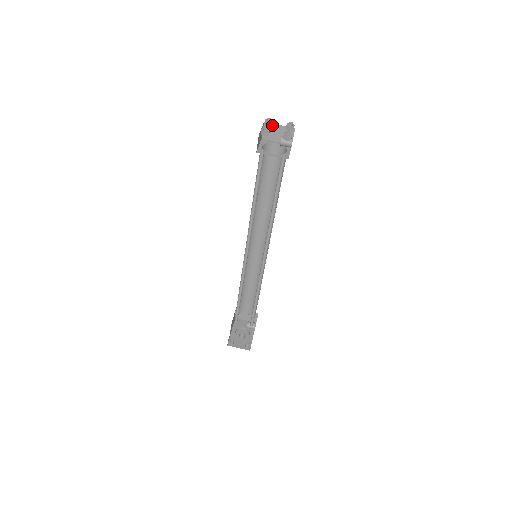
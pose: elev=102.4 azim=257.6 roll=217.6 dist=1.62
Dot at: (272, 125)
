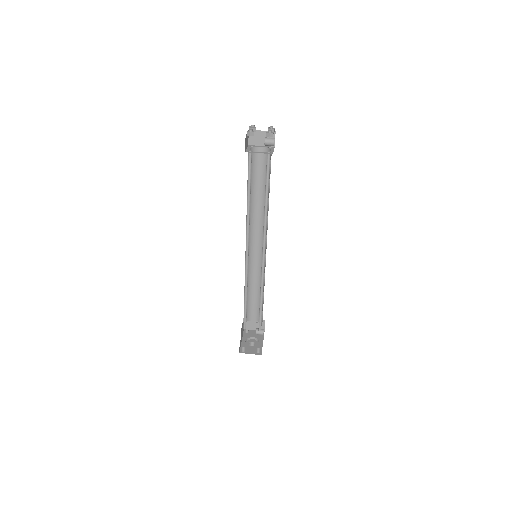
Dot at: (256, 131)
